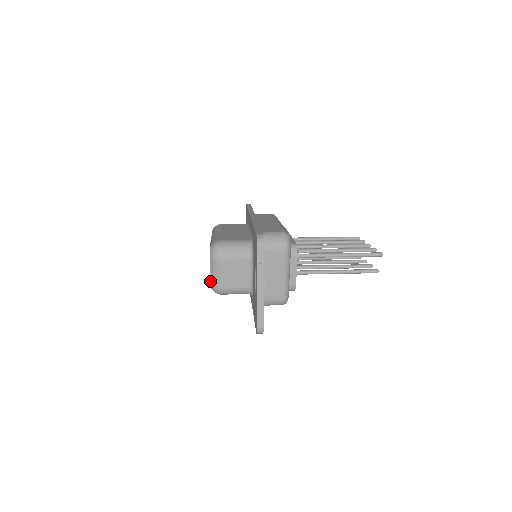
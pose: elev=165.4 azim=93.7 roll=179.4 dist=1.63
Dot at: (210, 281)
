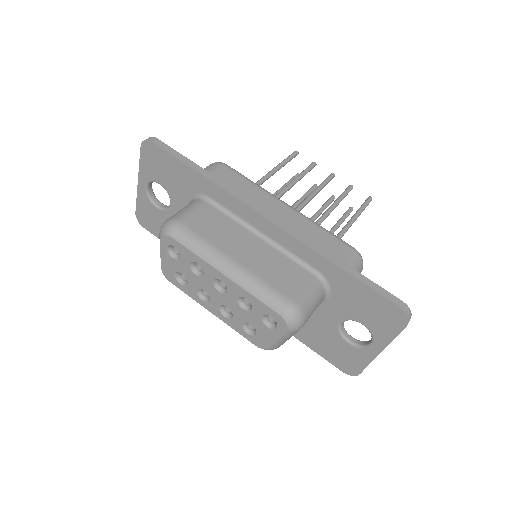
Dot at: (270, 347)
